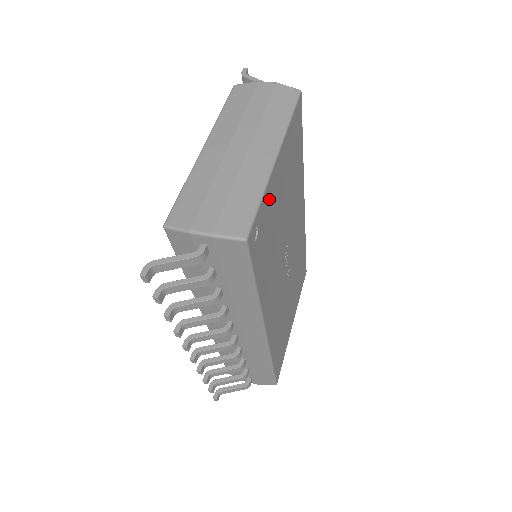
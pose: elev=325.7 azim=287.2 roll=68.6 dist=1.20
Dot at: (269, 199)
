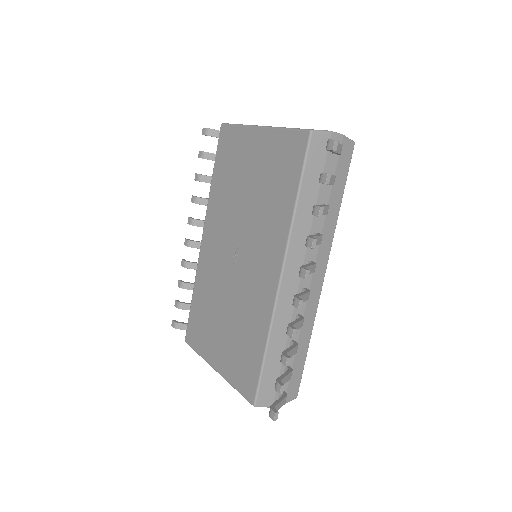
Dot at: occluded
